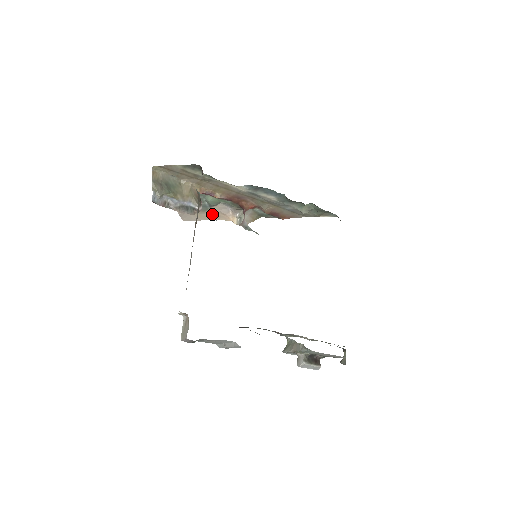
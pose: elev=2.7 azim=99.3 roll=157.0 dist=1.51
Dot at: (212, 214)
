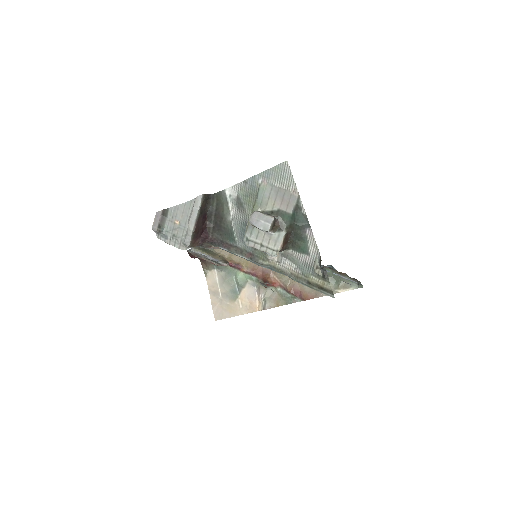
Dot at: (241, 305)
